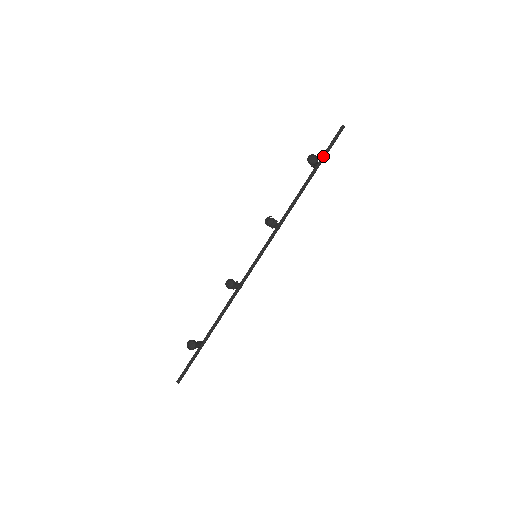
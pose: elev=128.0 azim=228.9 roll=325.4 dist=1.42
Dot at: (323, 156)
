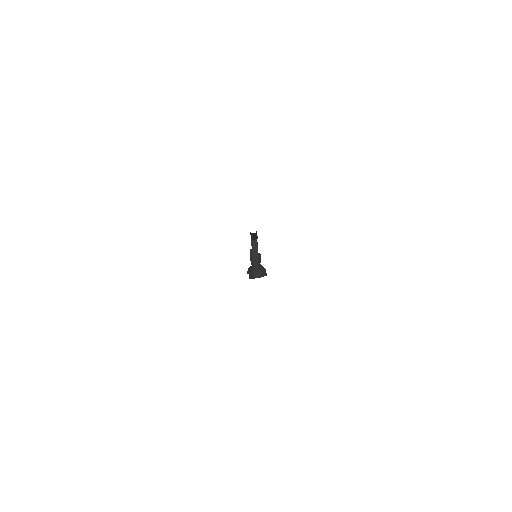
Dot at: occluded
